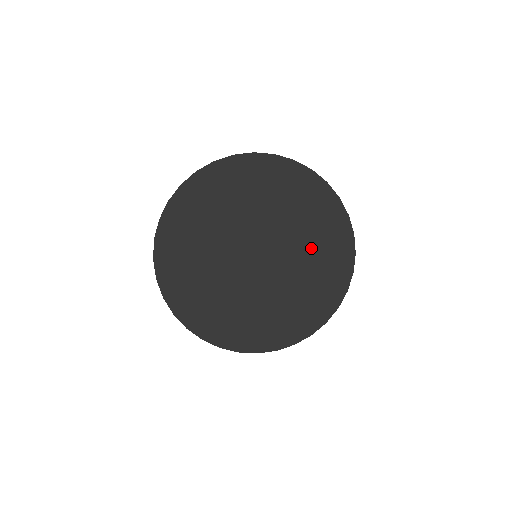
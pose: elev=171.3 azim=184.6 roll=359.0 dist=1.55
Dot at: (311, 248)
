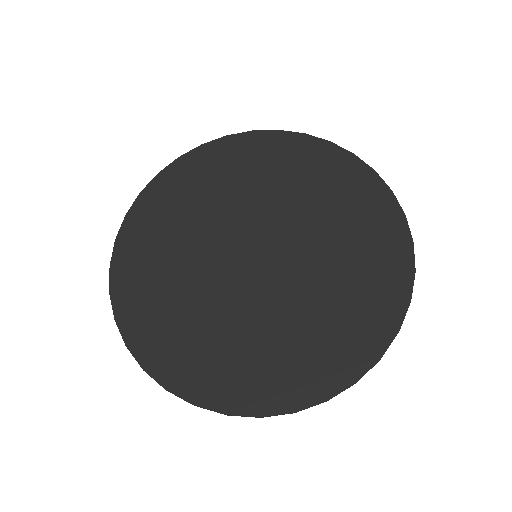
Dot at: (326, 212)
